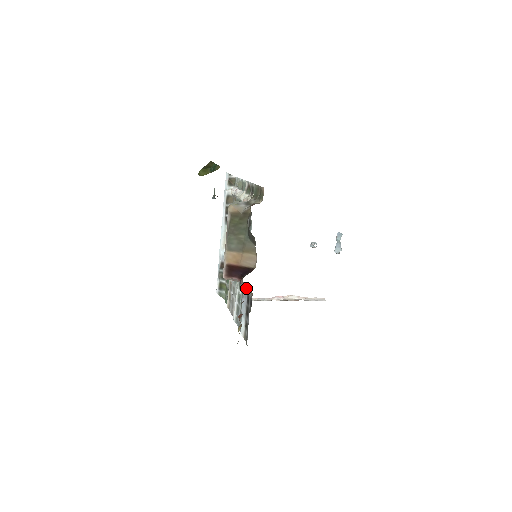
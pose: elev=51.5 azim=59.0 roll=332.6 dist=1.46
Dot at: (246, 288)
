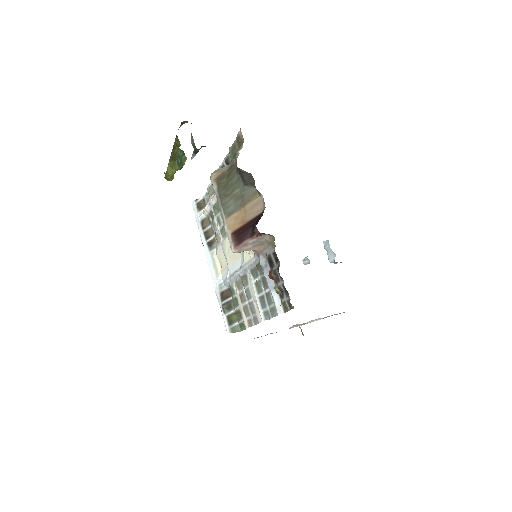
Dot at: (263, 252)
